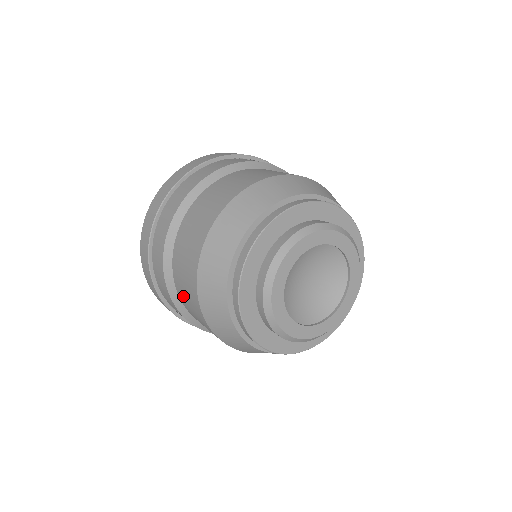
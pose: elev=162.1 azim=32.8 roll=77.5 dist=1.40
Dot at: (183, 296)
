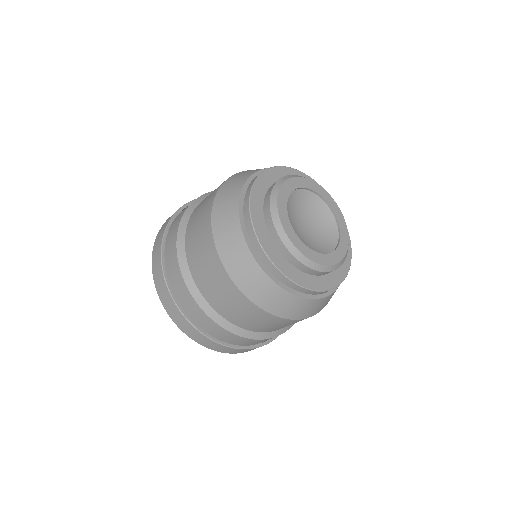
Dot at: (193, 249)
